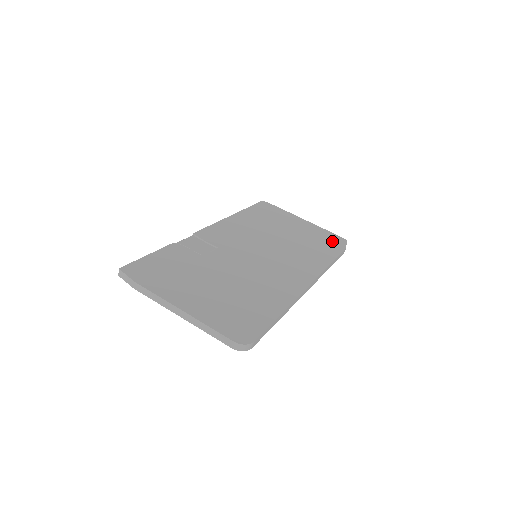
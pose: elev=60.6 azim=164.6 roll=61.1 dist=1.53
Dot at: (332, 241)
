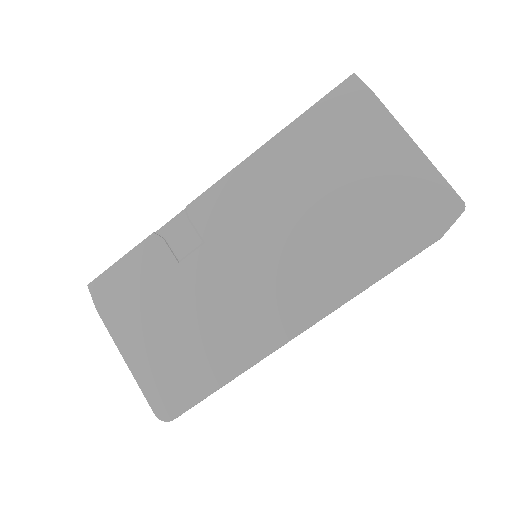
Dot at: (424, 215)
